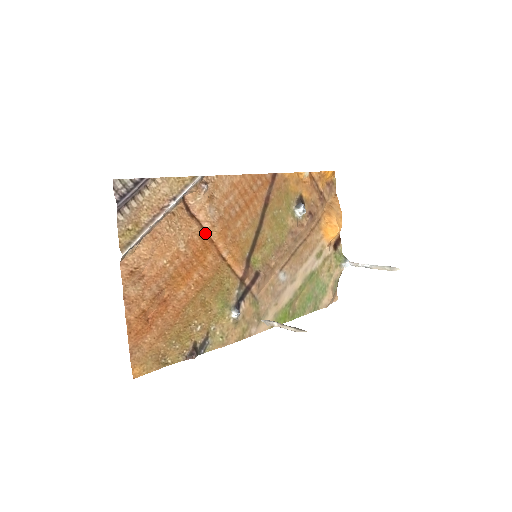
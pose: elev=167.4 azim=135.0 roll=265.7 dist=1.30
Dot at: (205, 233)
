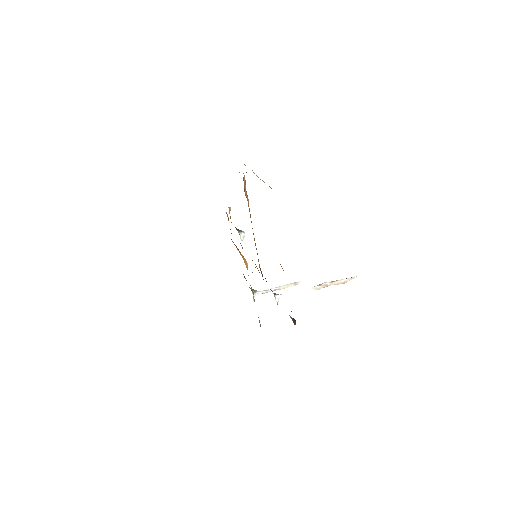
Dot at: occluded
